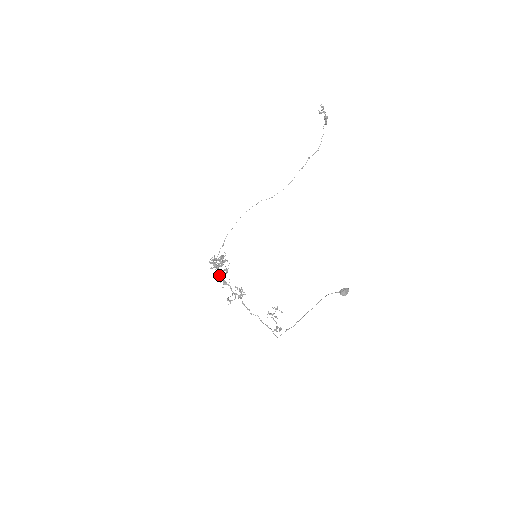
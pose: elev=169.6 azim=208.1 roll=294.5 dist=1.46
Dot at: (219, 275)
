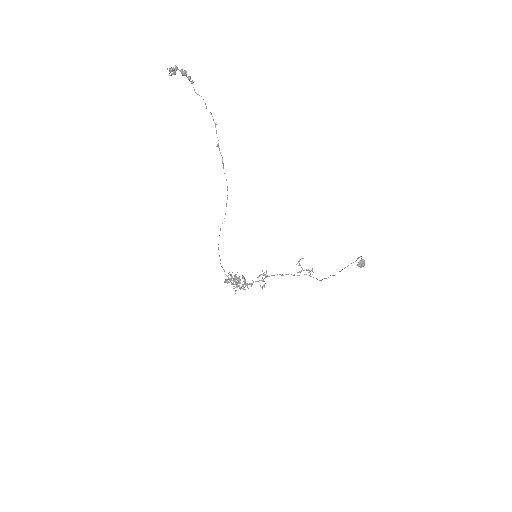
Dot at: (242, 285)
